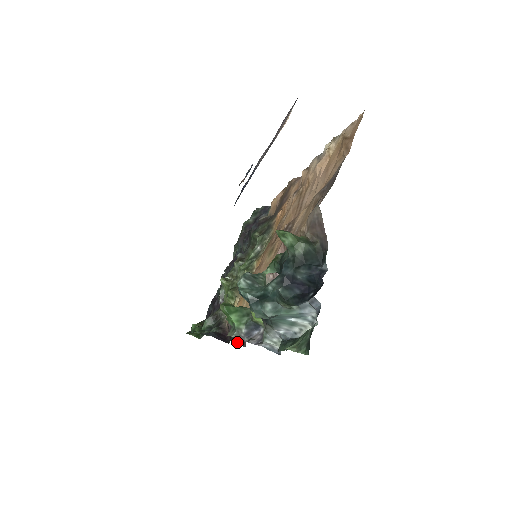
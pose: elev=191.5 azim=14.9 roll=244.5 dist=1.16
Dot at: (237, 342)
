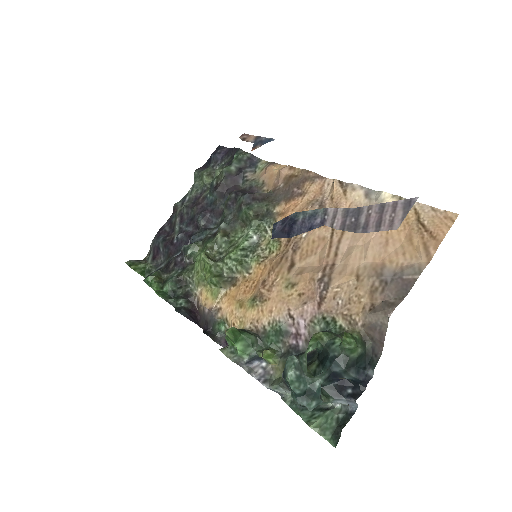
Dot at: (220, 343)
